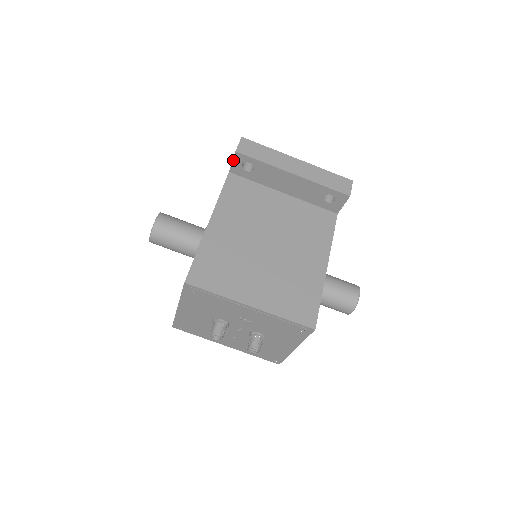
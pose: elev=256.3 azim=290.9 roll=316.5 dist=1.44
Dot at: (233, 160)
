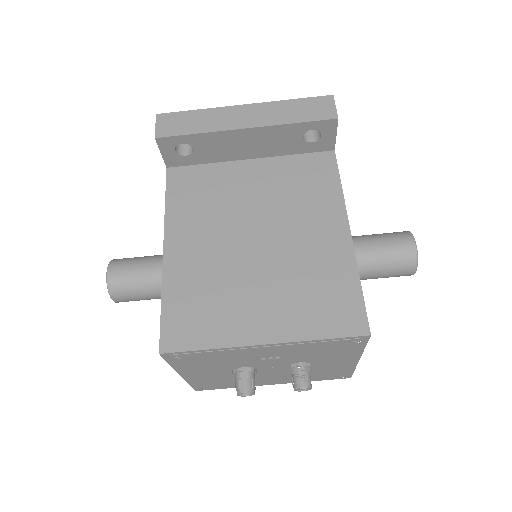
Dot at: (160, 151)
